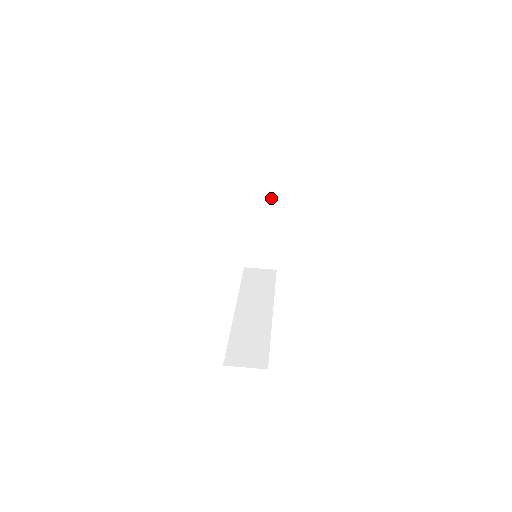
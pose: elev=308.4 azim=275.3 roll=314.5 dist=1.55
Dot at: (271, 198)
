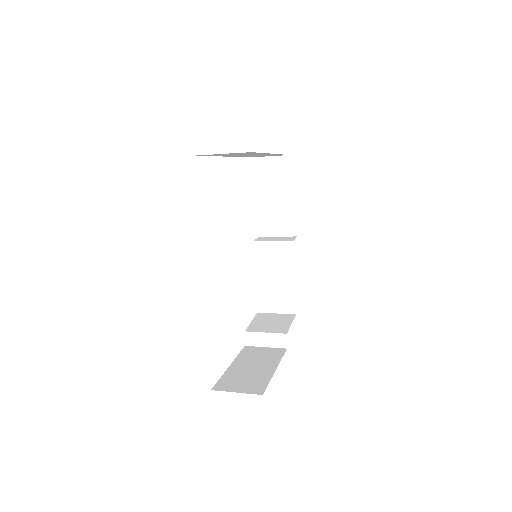
Dot at: (278, 328)
